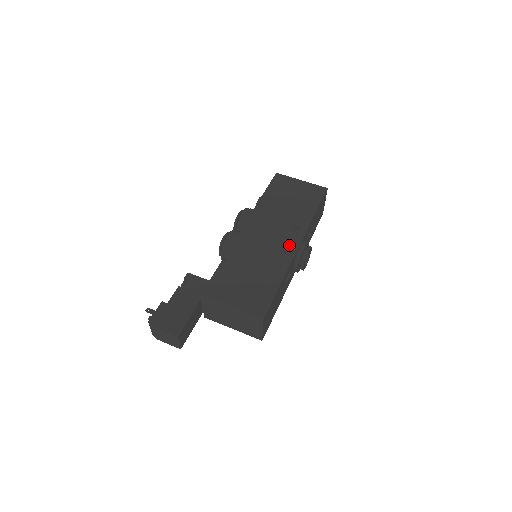
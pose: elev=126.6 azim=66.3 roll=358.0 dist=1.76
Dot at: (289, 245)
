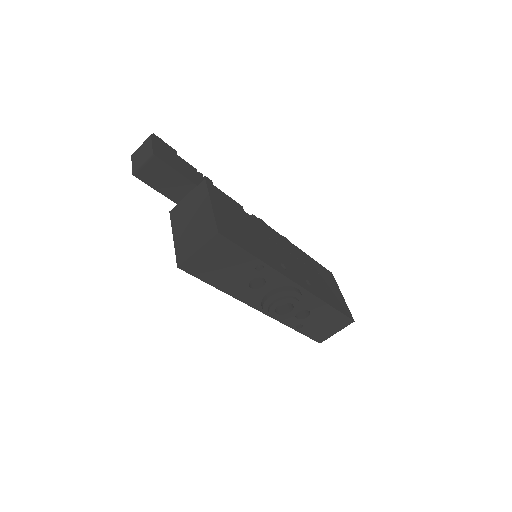
Dot at: (292, 273)
